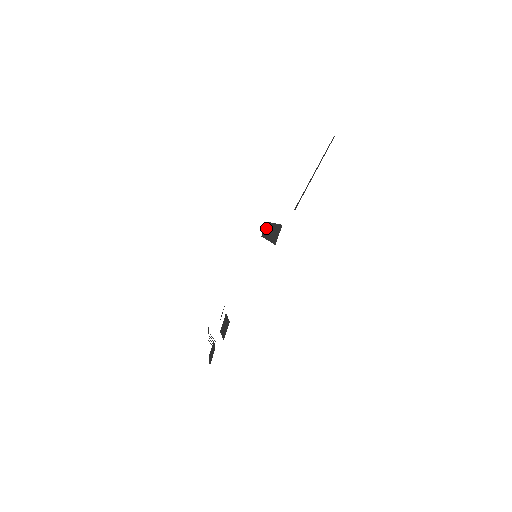
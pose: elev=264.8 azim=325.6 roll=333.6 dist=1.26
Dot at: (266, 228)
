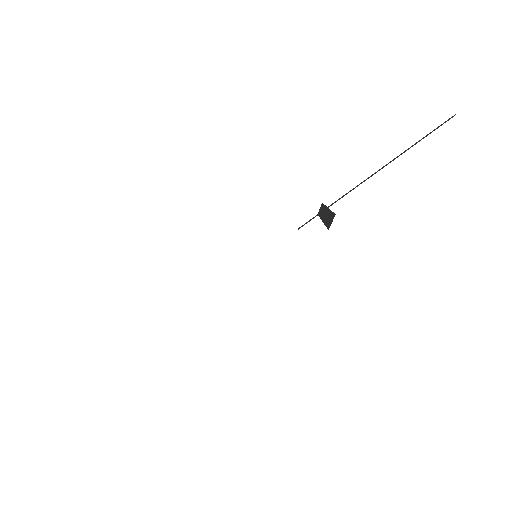
Dot at: (322, 209)
